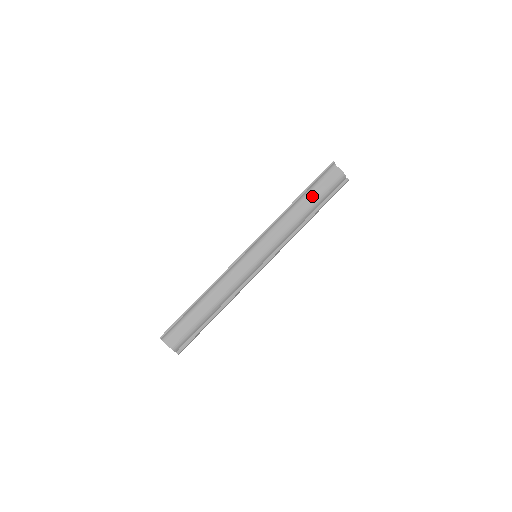
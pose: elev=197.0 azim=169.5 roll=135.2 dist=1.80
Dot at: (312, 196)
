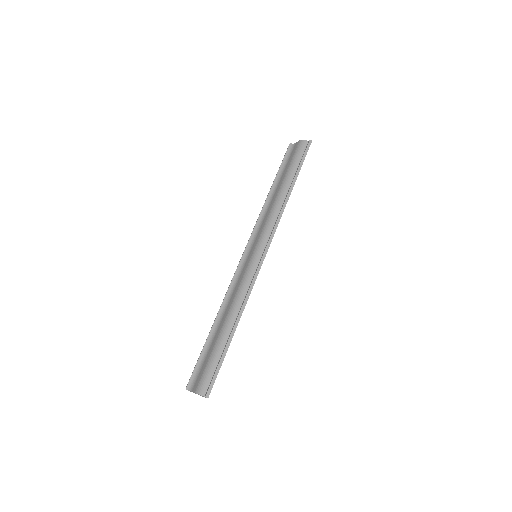
Dot at: (283, 176)
